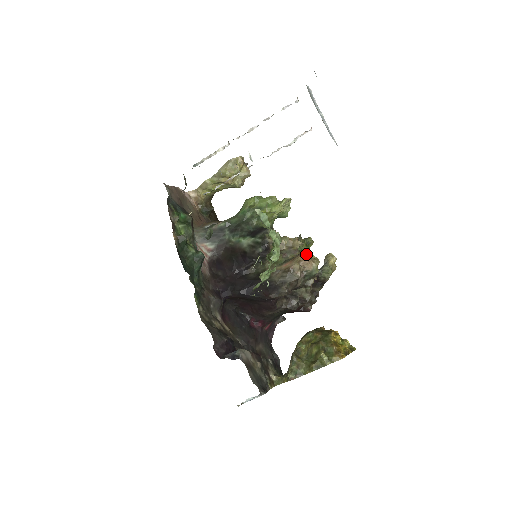
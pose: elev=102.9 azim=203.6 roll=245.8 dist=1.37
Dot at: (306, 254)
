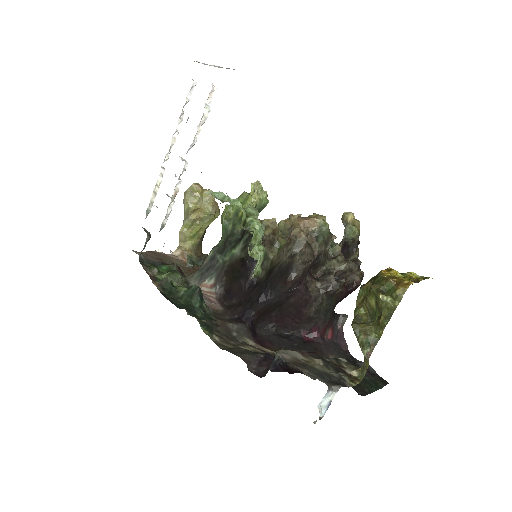
Dot at: occluded
